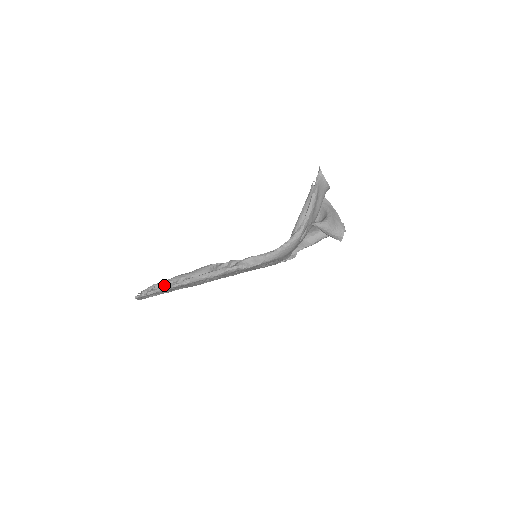
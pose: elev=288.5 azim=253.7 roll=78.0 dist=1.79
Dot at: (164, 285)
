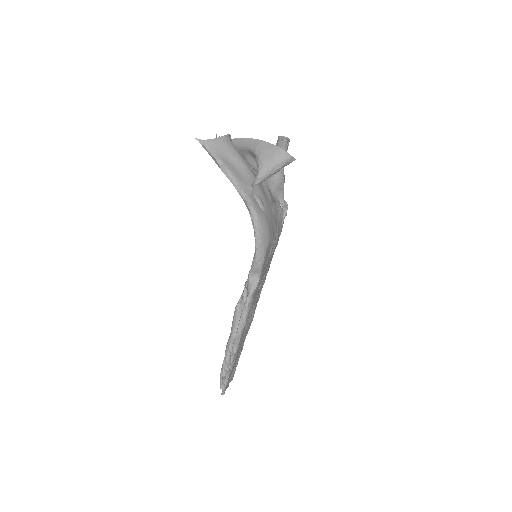
Dot at: (226, 366)
